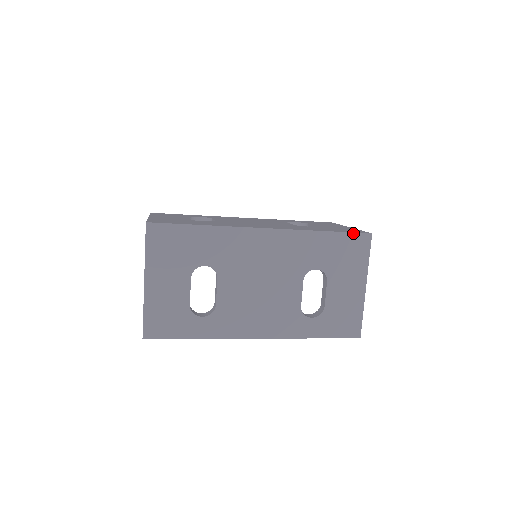
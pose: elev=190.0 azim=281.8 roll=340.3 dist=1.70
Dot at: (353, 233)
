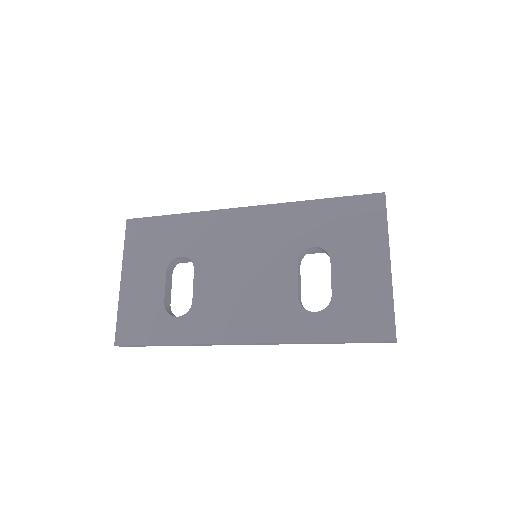
Dot at: (357, 196)
